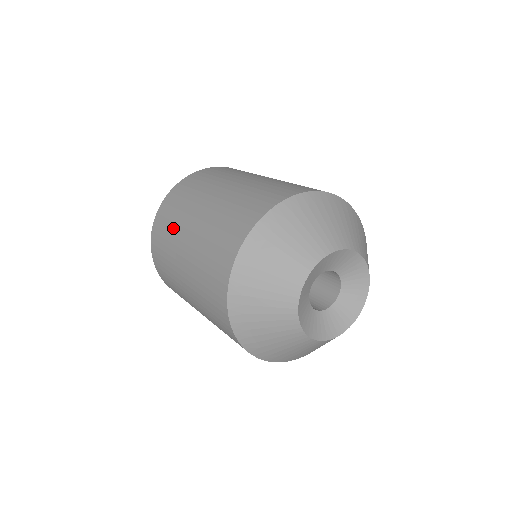
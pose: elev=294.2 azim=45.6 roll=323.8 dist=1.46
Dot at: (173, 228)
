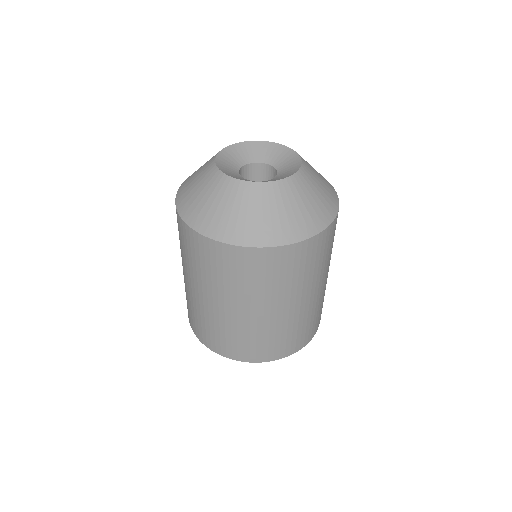
Dot at: occluded
